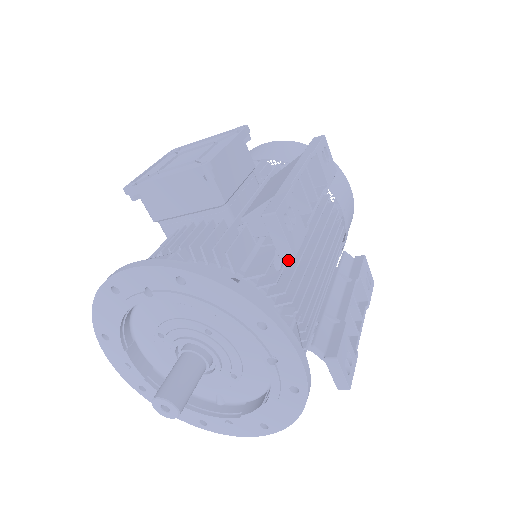
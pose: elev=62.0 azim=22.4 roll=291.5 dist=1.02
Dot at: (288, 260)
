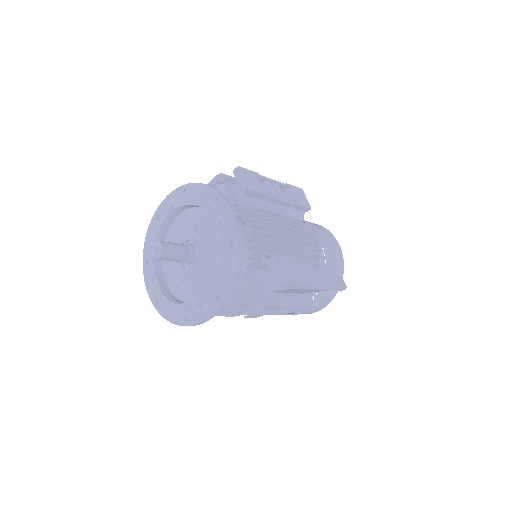
Dot at: occluded
